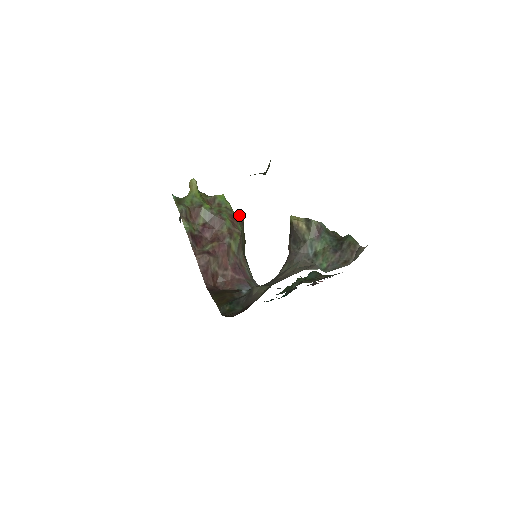
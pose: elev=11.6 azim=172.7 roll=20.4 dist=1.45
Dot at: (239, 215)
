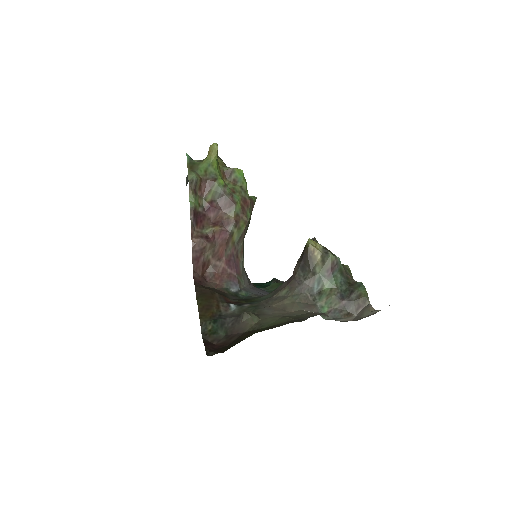
Dot at: (252, 196)
